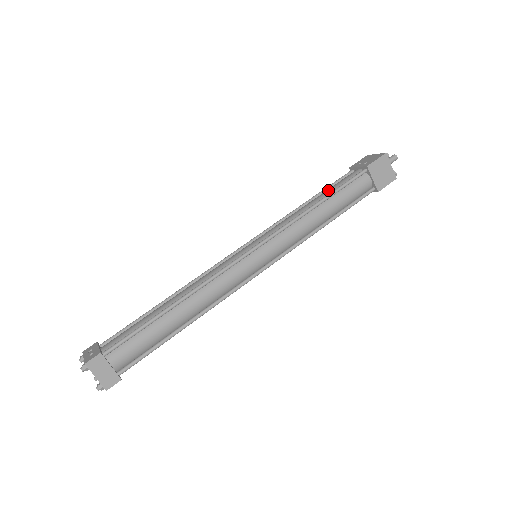
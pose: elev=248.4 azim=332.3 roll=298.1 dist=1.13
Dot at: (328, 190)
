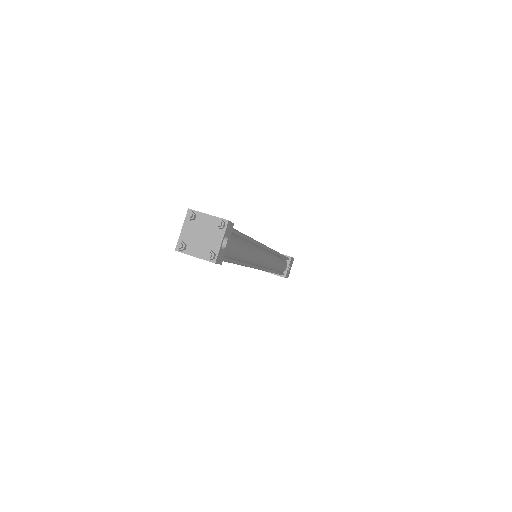
Dot at: occluded
